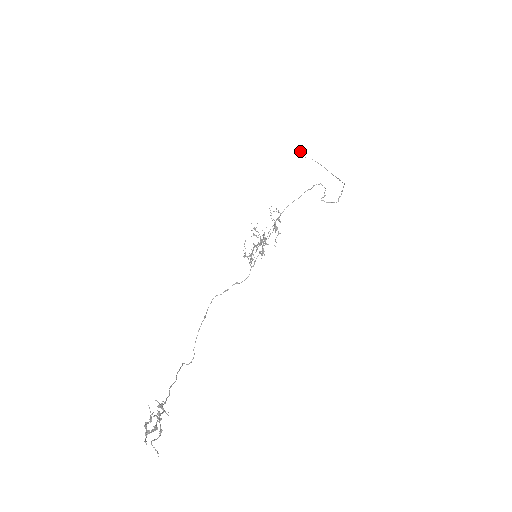
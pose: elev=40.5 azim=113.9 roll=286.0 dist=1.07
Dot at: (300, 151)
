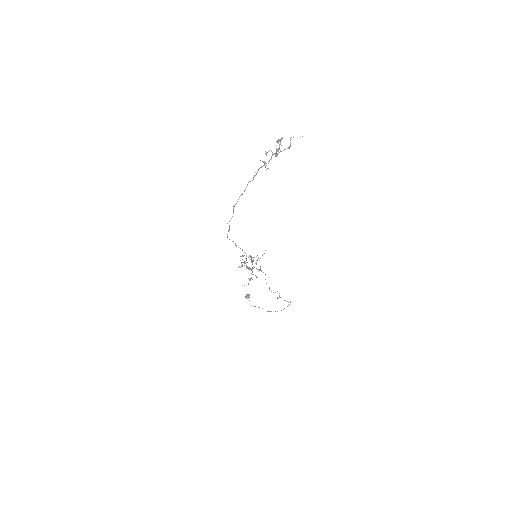
Dot at: (249, 294)
